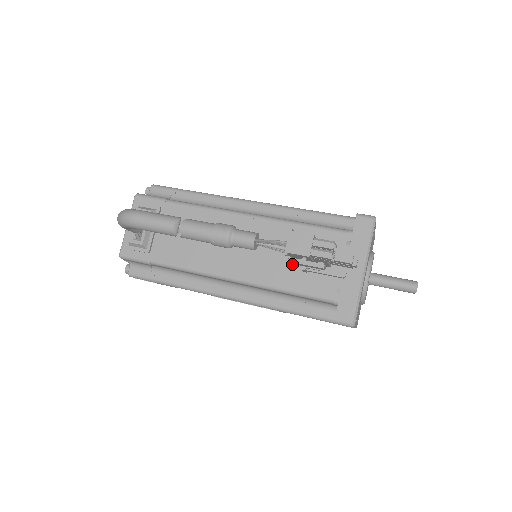
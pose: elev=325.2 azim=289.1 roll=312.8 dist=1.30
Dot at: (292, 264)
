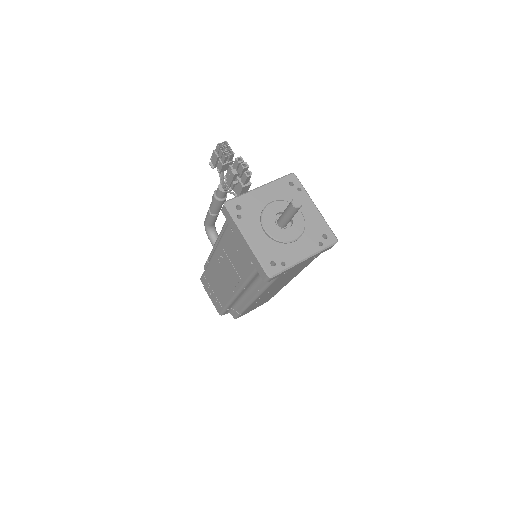
Dot at: (211, 164)
